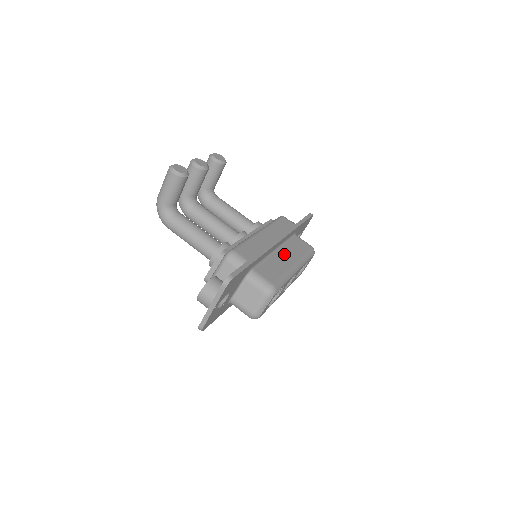
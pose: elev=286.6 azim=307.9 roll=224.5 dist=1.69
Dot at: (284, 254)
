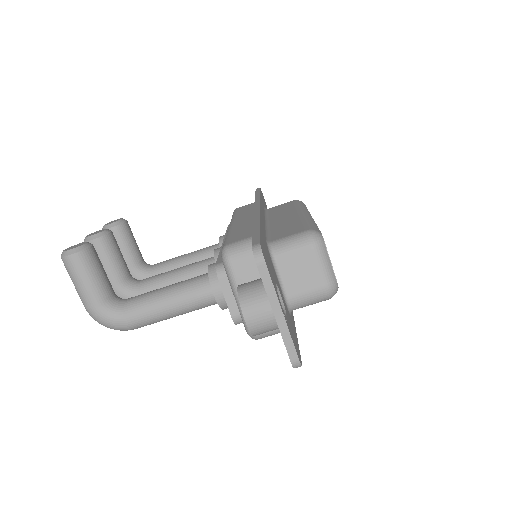
Dot at: (279, 218)
